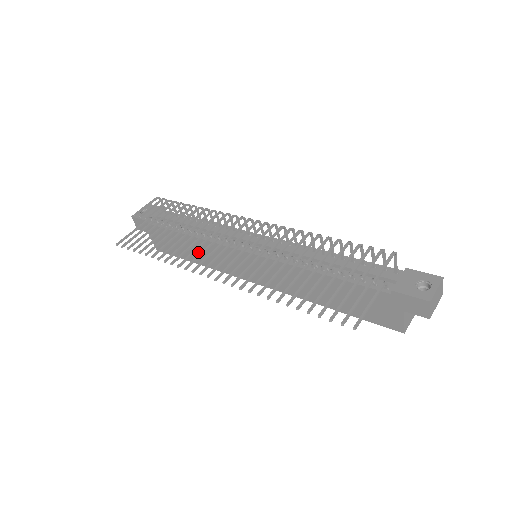
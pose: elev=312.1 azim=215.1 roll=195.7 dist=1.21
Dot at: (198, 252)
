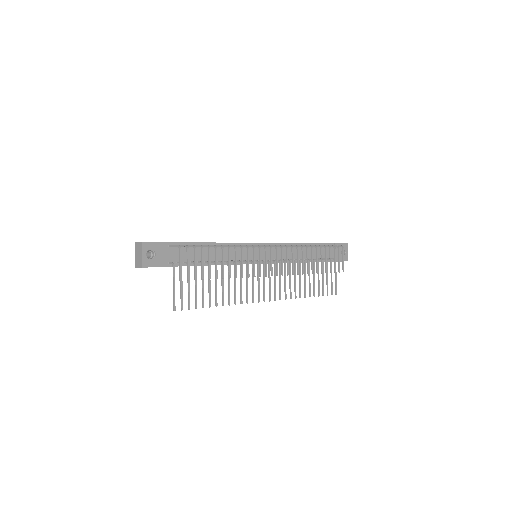
Dot at: occluded
